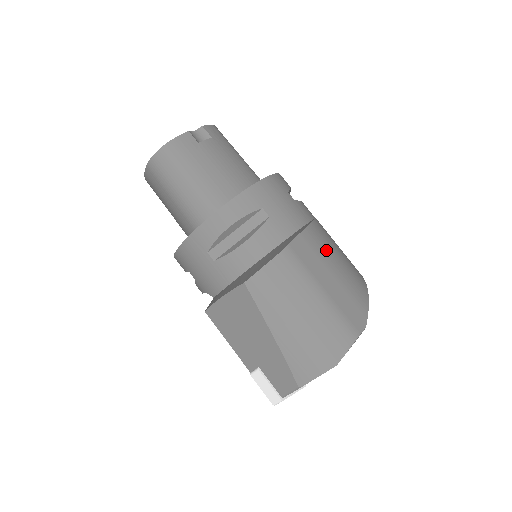
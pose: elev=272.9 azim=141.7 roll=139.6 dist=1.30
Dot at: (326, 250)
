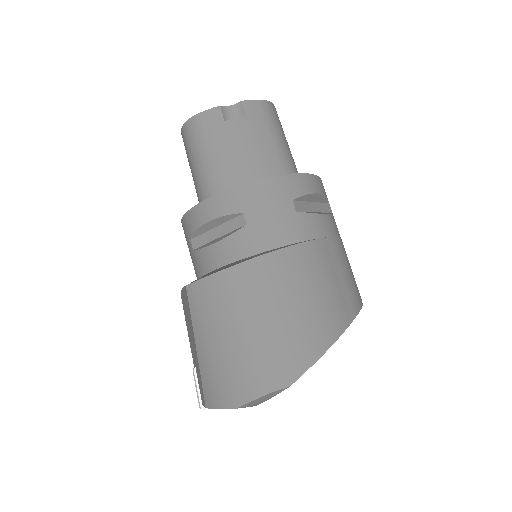
Dot at: (292, 282)
